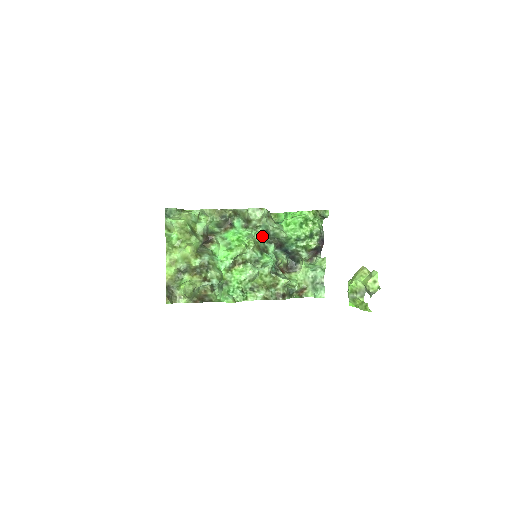
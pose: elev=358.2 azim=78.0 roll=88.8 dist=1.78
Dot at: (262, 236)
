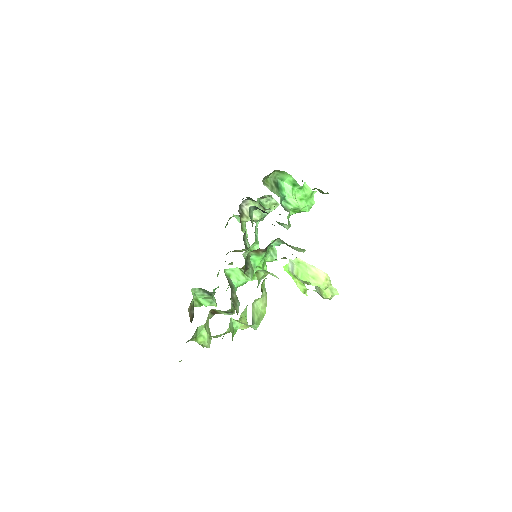
Dot at: occluded
